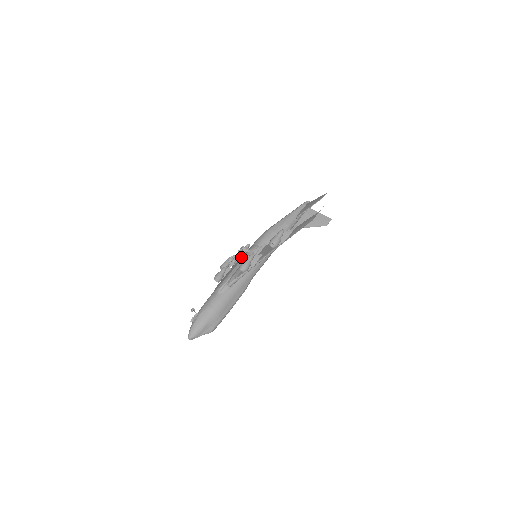
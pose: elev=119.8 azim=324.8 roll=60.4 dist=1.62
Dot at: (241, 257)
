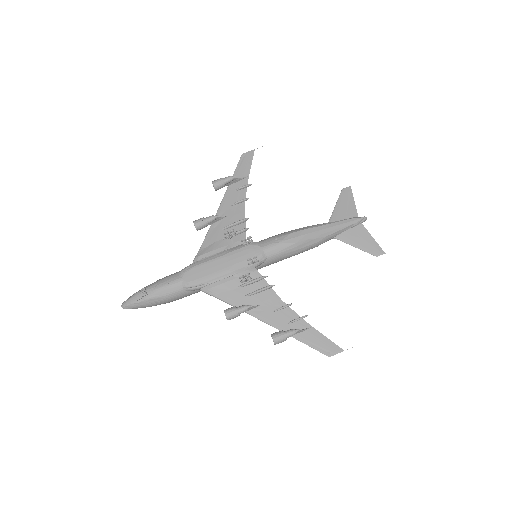
Dot at: (239, 257)
